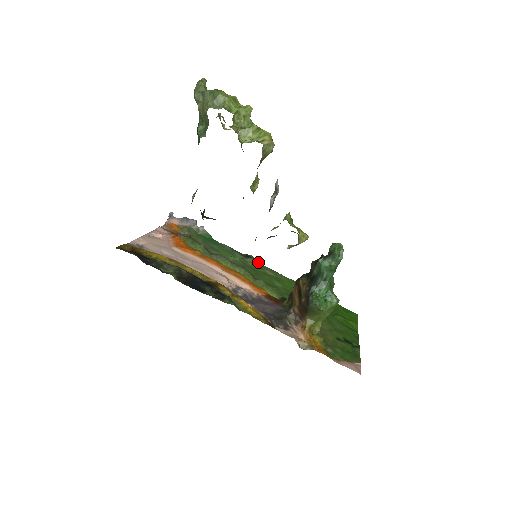
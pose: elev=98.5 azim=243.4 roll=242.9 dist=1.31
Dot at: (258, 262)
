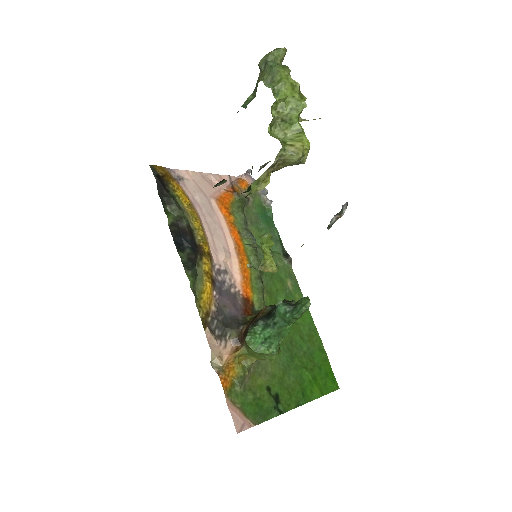
Dot at: occluded
